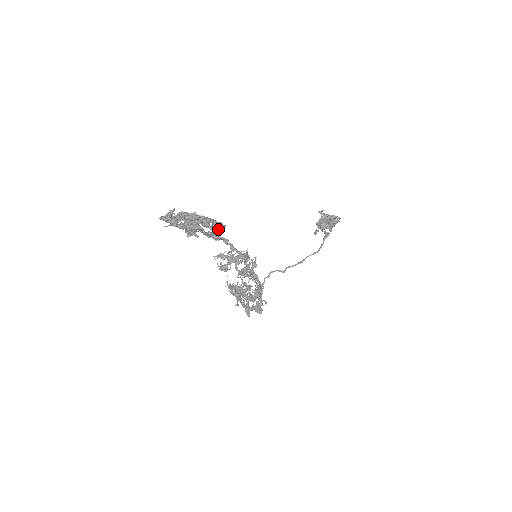
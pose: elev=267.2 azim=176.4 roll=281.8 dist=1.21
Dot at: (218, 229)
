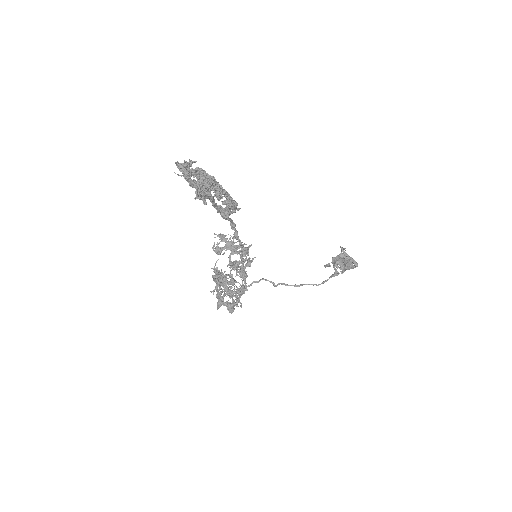
Dot at: occluded
